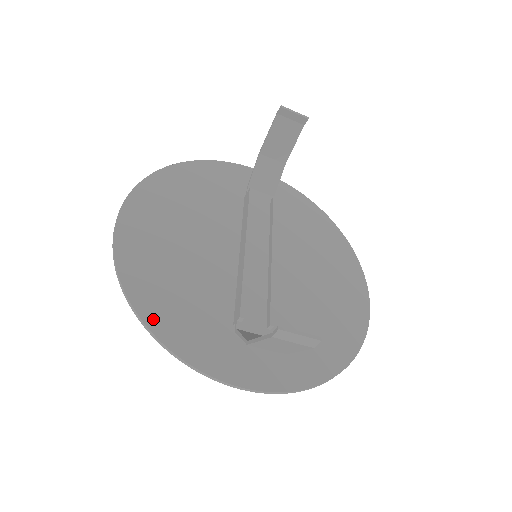
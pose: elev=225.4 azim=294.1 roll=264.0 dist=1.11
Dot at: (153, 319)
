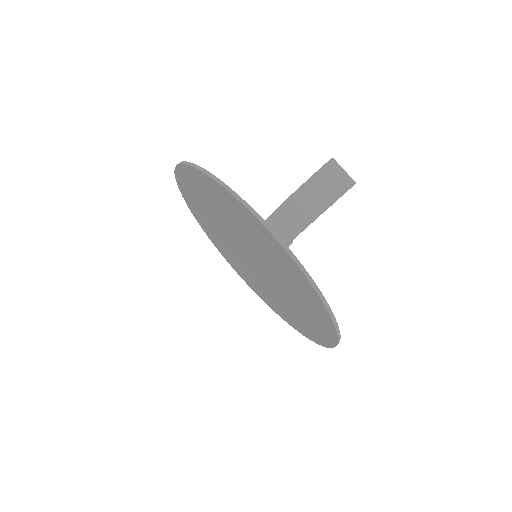
Dot at: occluded
